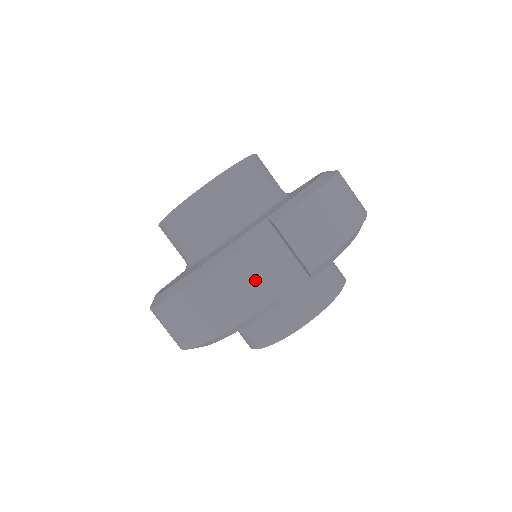
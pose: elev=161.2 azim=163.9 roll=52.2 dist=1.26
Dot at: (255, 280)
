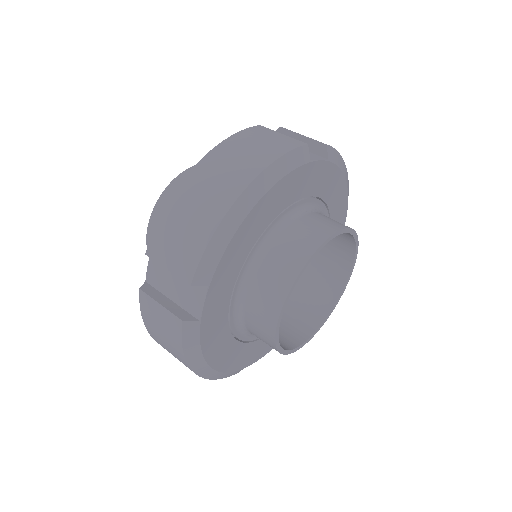
Dot at: (161, 314)
